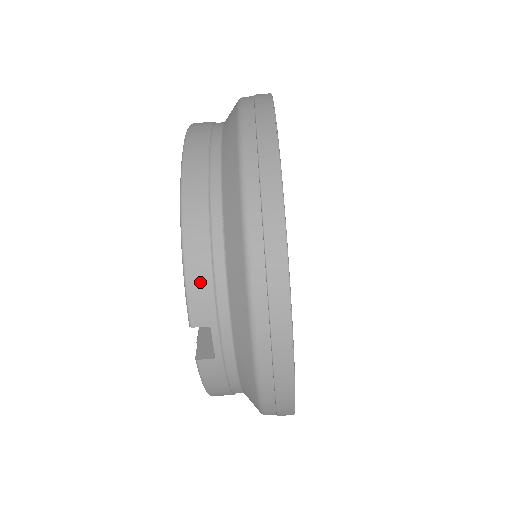
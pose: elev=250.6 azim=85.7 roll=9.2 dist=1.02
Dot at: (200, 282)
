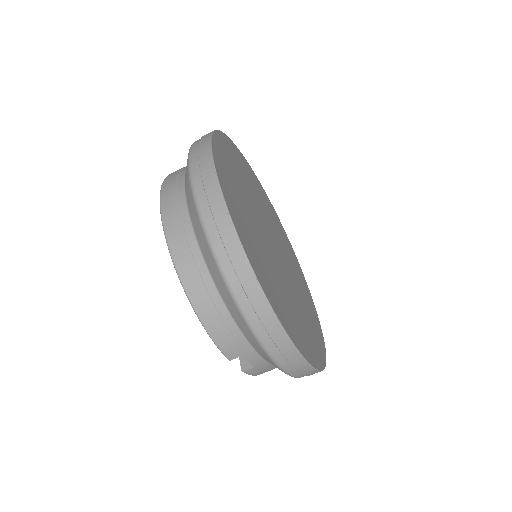
Dot at: (222, 336)
